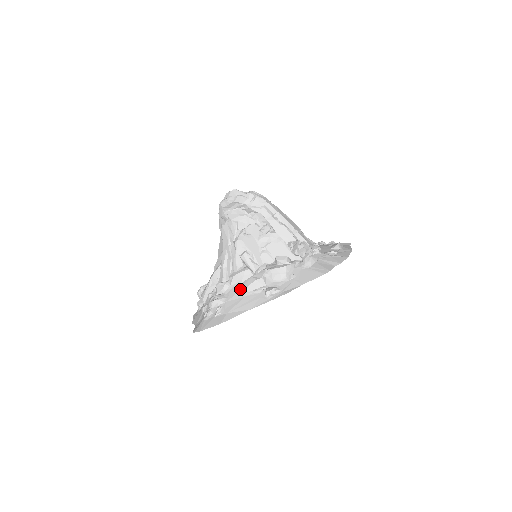
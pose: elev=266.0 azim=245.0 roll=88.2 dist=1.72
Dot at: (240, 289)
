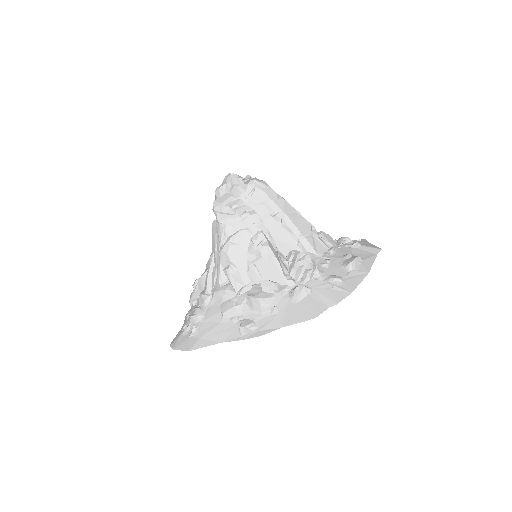
Dot at: (218, 311)
